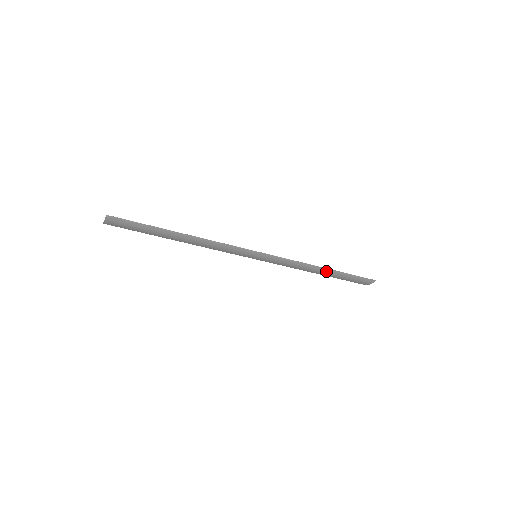
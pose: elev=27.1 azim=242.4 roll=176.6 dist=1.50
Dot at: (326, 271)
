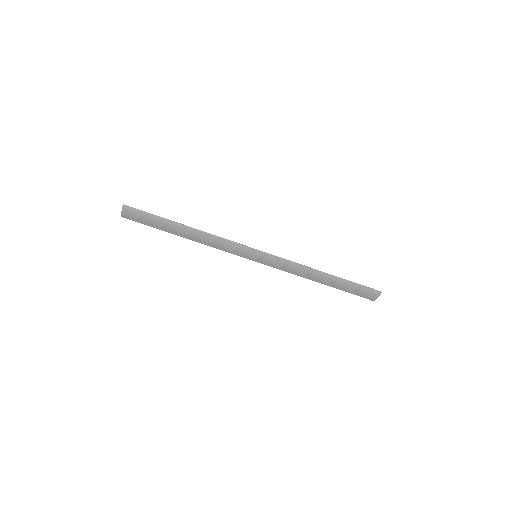
Dot at: (327, 277)
